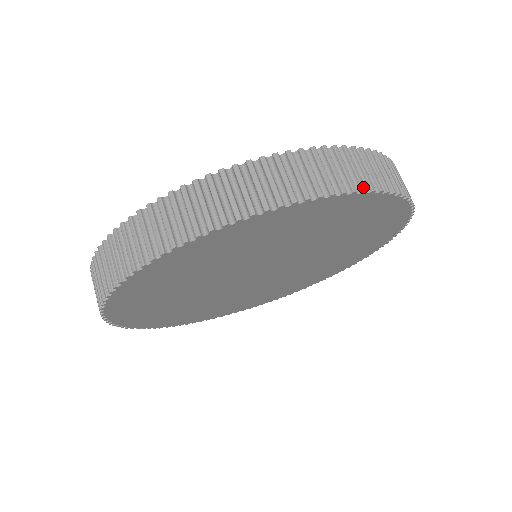
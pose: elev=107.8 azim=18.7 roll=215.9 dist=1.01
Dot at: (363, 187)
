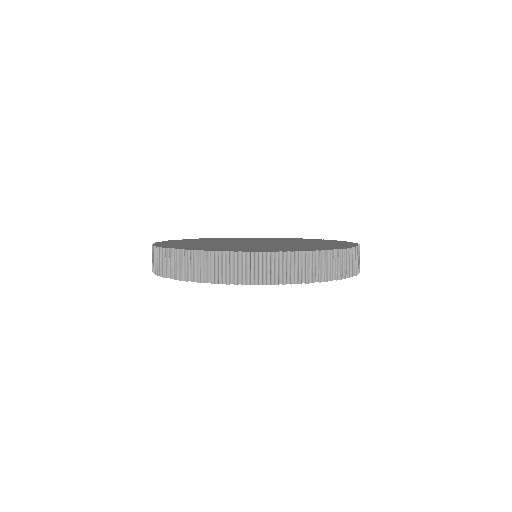
Dot at: occluded
